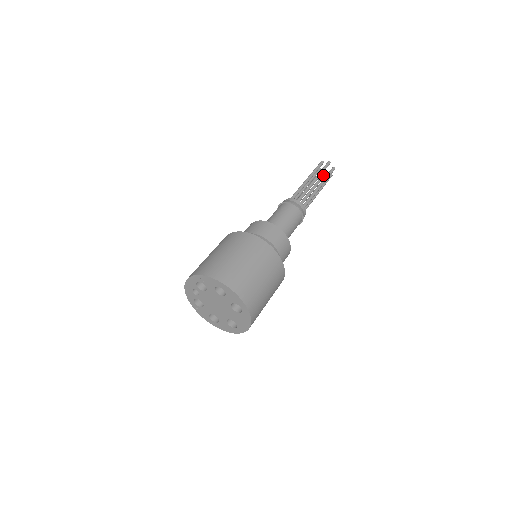
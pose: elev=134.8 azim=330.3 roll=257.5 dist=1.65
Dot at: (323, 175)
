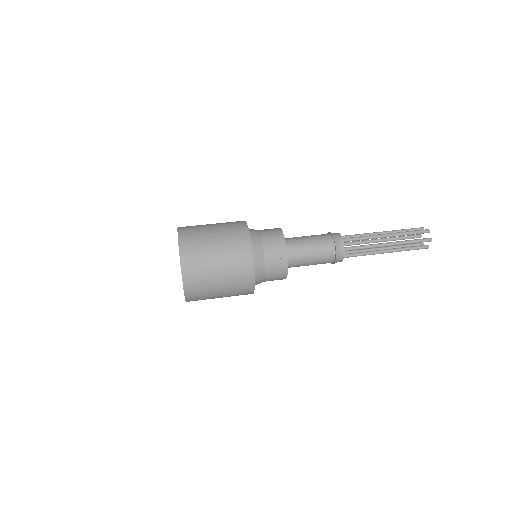
Dot at: (417, 236)
